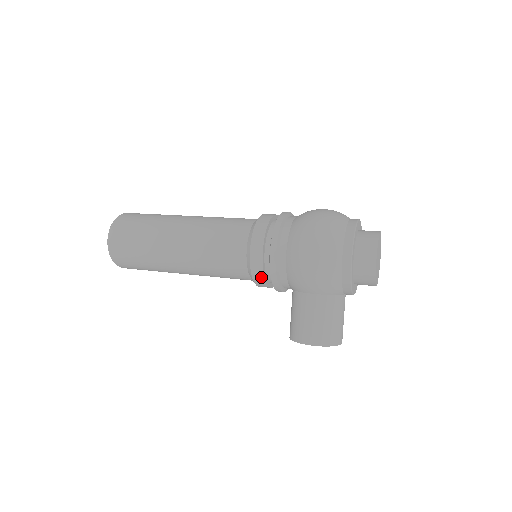
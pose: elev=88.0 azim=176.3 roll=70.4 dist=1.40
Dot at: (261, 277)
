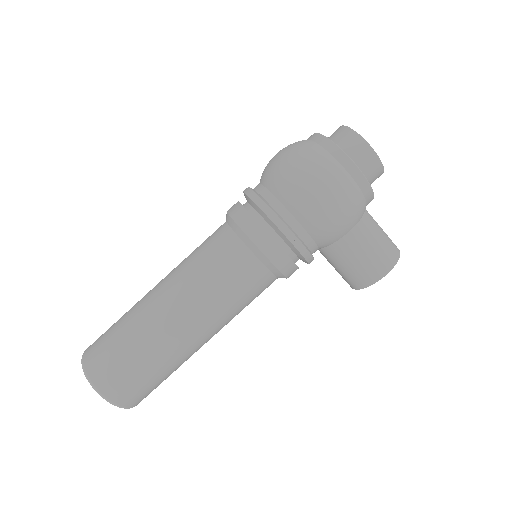
Dot at: (291, 266)
